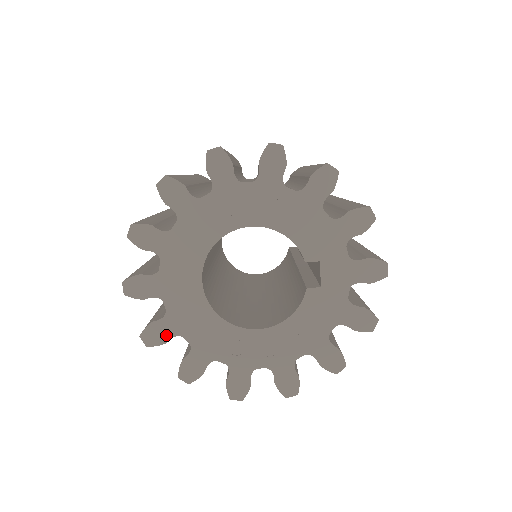
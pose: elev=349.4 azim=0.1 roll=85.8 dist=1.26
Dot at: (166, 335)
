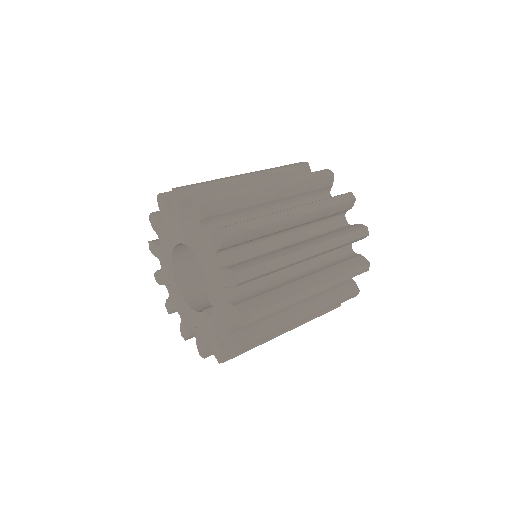
Dot at: (156, 254)
